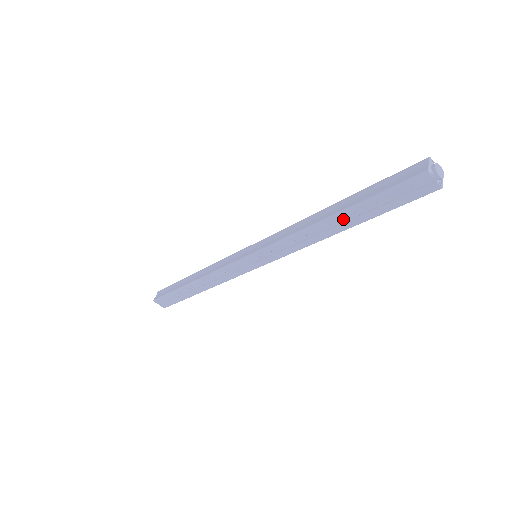
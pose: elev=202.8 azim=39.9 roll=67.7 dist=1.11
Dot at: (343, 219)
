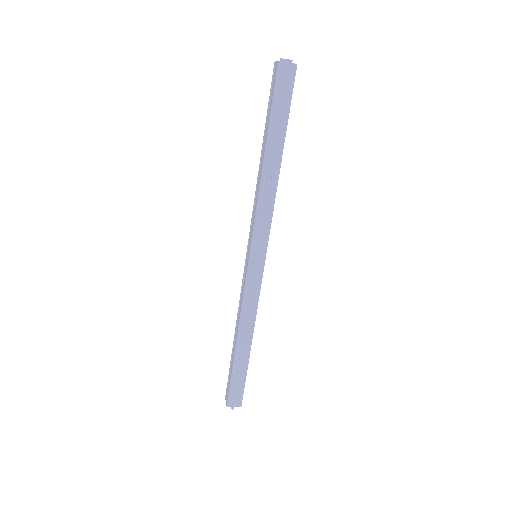
Dot at: (273, 150)
